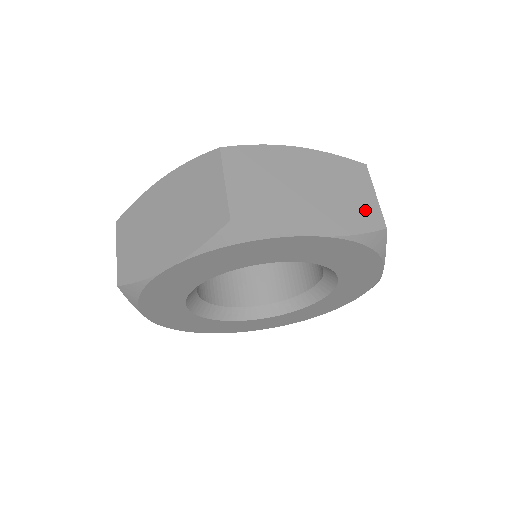
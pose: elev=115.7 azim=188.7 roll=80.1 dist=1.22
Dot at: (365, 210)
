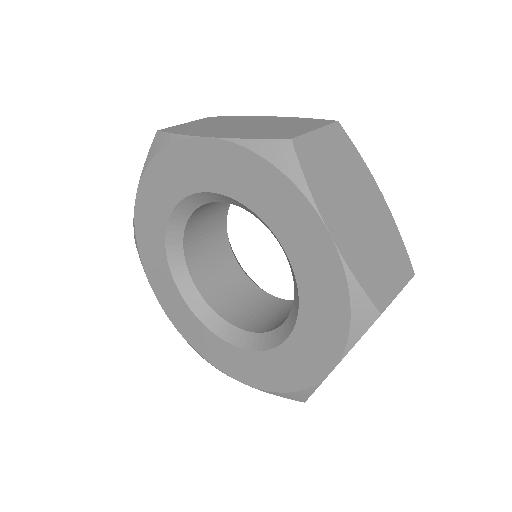
Dot at: (381, 283)
